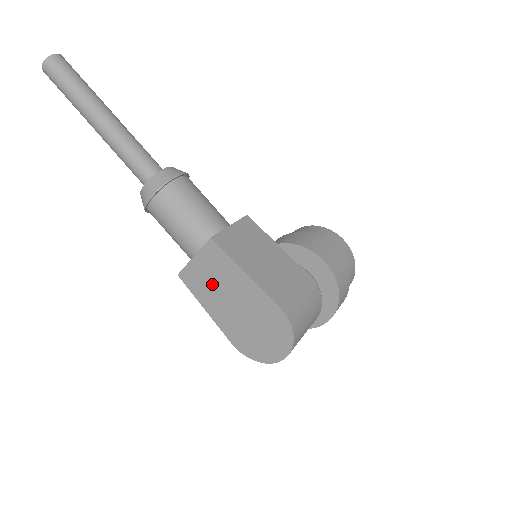
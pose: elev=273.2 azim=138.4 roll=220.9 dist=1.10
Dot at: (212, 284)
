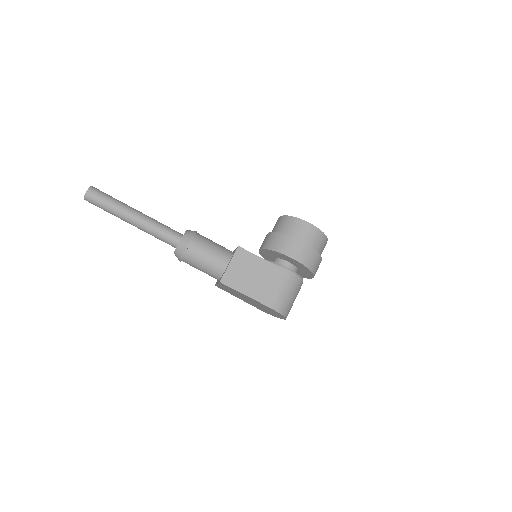
Dot at: (233, 293)
